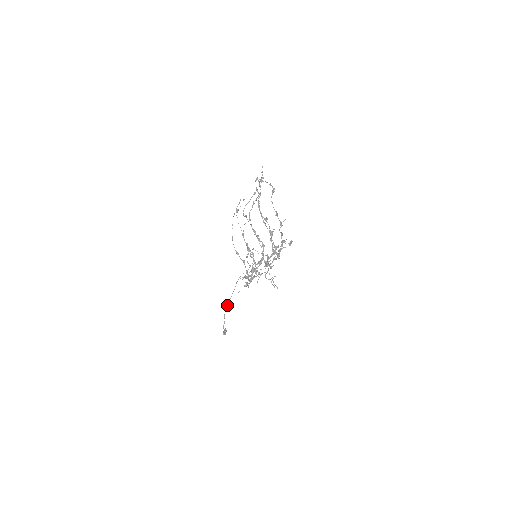
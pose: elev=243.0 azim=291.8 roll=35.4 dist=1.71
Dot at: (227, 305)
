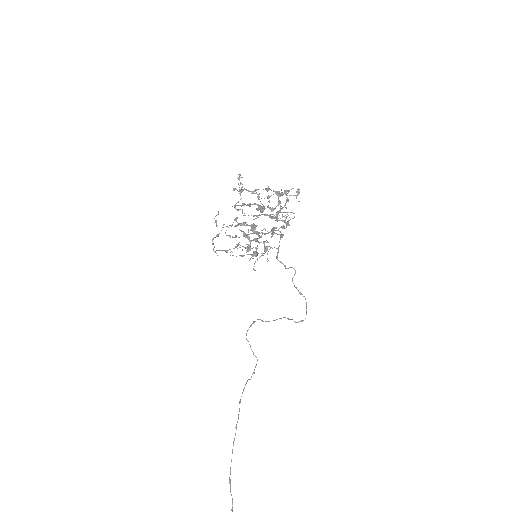
Dot at: occluded
